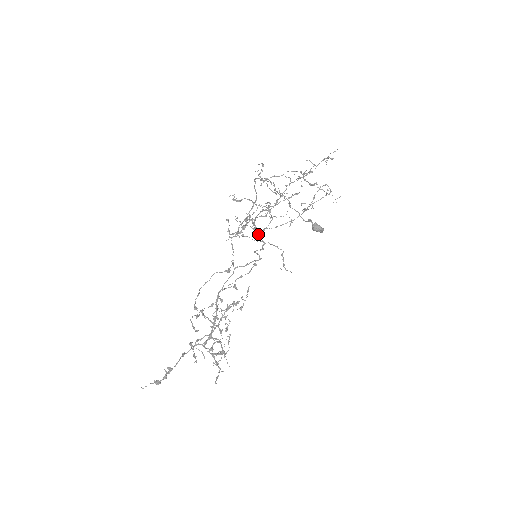
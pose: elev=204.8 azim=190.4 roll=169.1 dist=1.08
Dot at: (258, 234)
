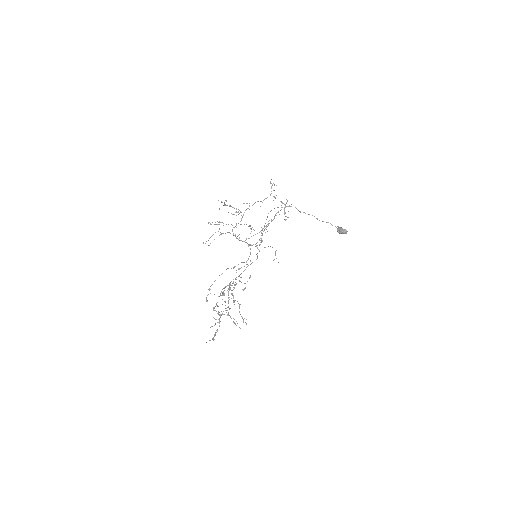
Dot at: (243, 241)
